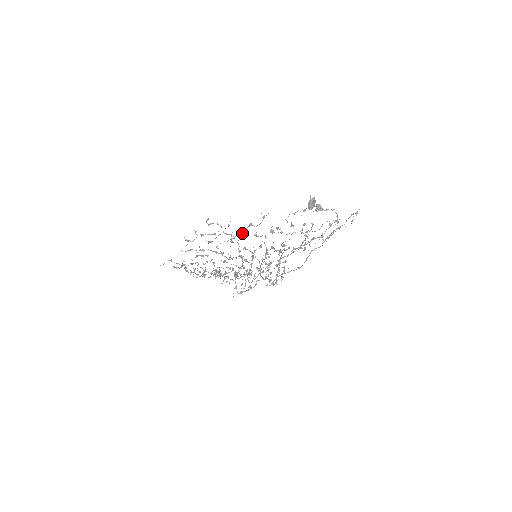
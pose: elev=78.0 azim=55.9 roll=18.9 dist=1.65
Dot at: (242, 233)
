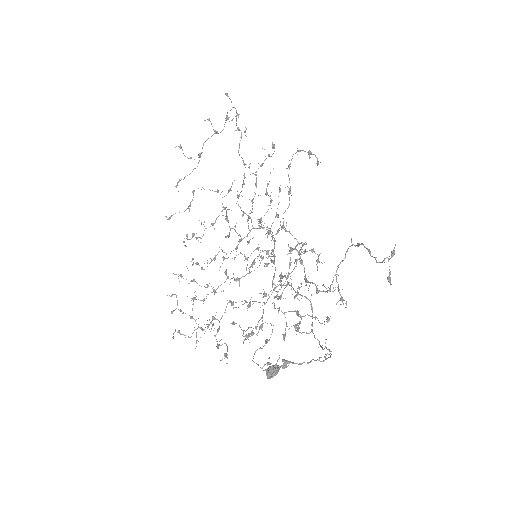
Dot at: (217, 331)
